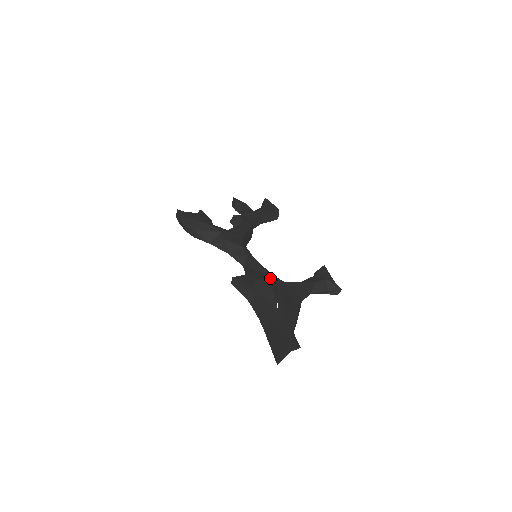
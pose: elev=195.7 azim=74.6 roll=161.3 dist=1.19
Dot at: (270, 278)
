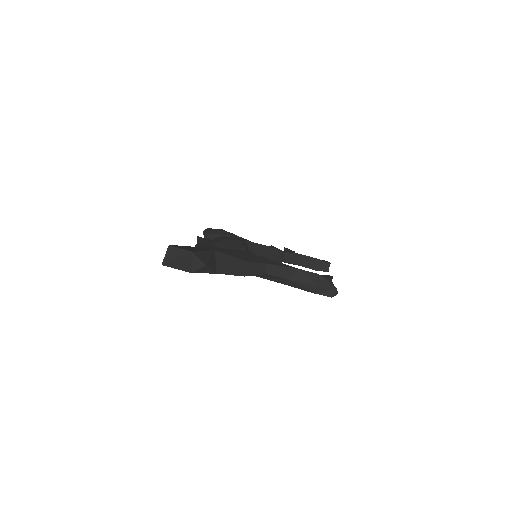
Dot at: (234, 239)
